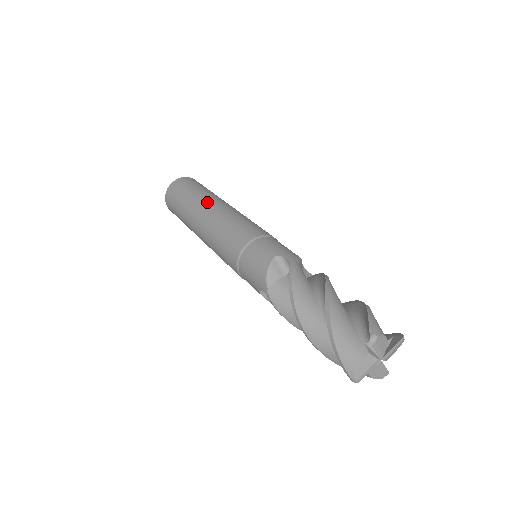
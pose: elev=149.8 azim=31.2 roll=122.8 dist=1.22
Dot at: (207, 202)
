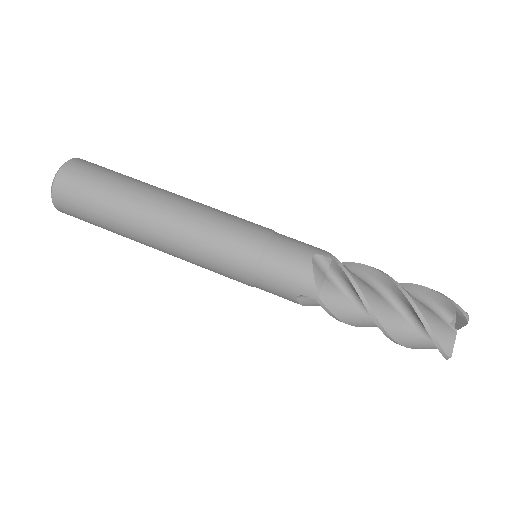
Dot at: (141, 237)
